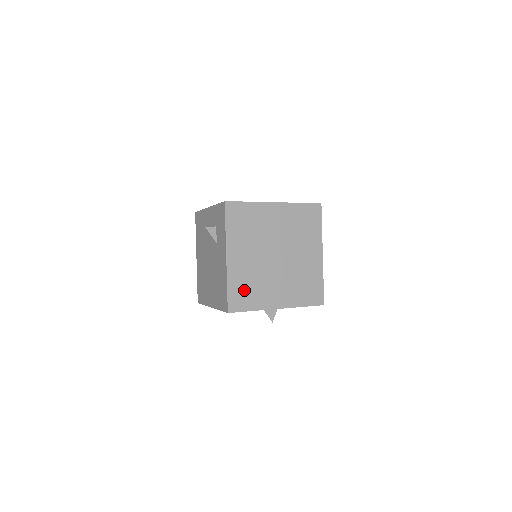
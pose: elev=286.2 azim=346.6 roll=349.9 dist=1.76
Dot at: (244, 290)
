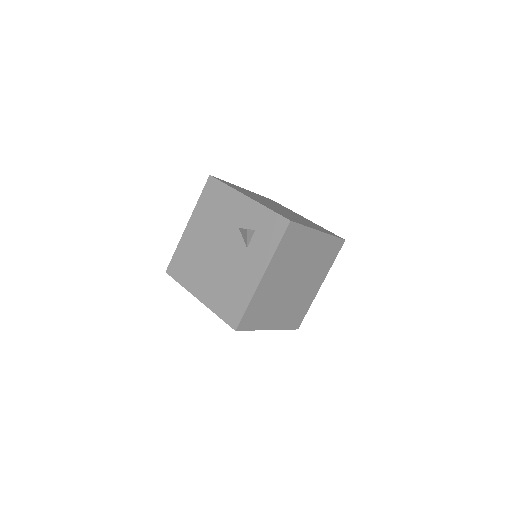
Dot at: (257, 310)
